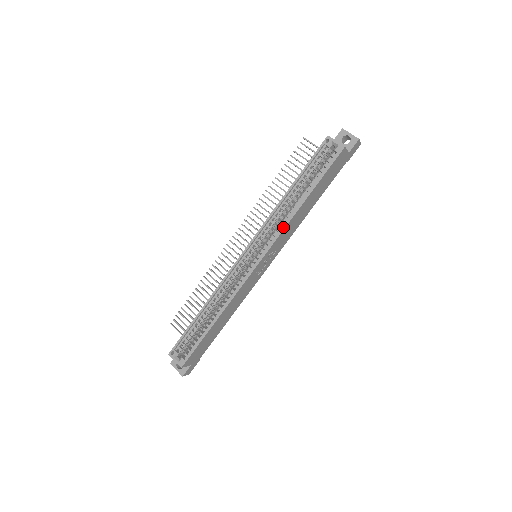
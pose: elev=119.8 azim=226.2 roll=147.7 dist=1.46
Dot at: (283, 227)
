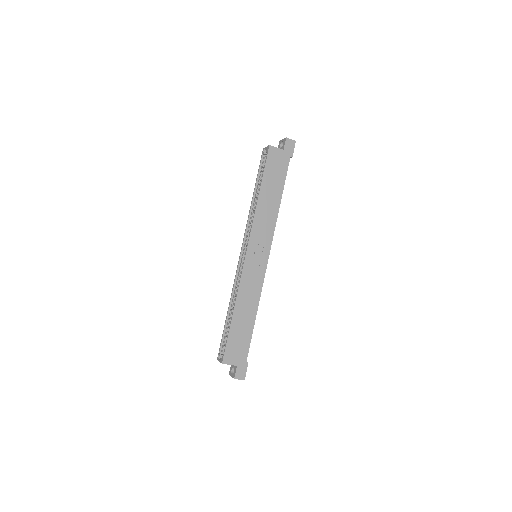
Dot at: (253, 219)
